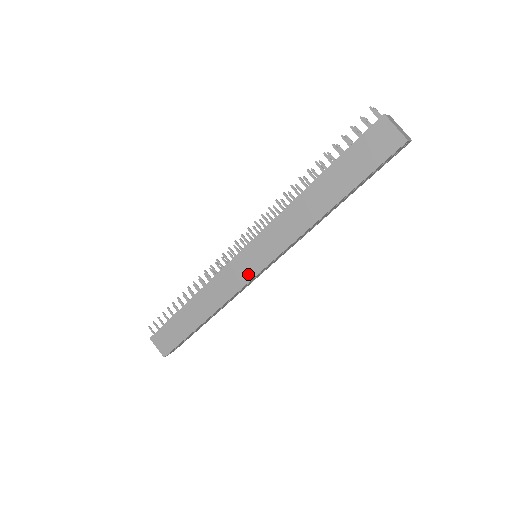
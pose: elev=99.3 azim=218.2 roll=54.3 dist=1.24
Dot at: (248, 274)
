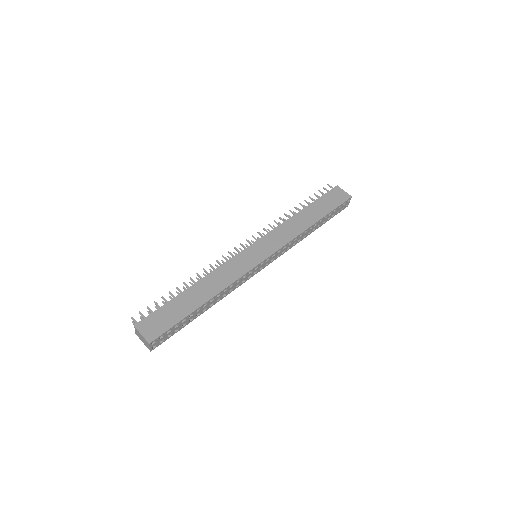
Dot at: (254, 261)
